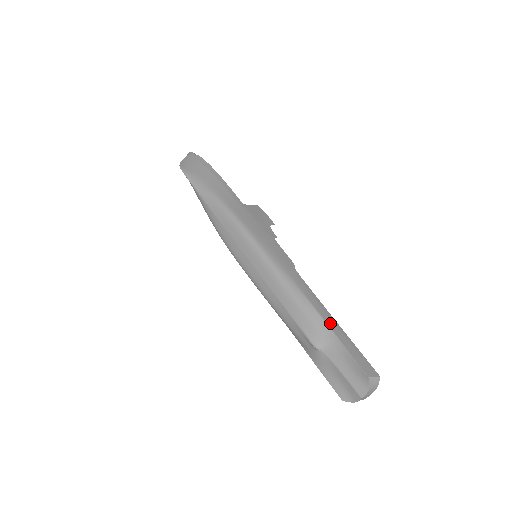
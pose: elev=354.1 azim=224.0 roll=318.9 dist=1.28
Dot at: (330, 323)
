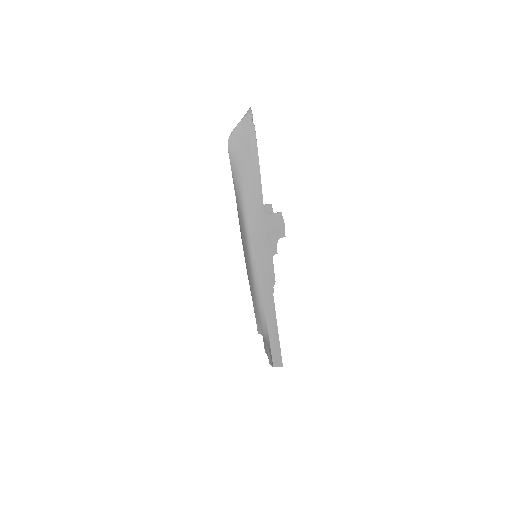
Dot at: (271, 332)
